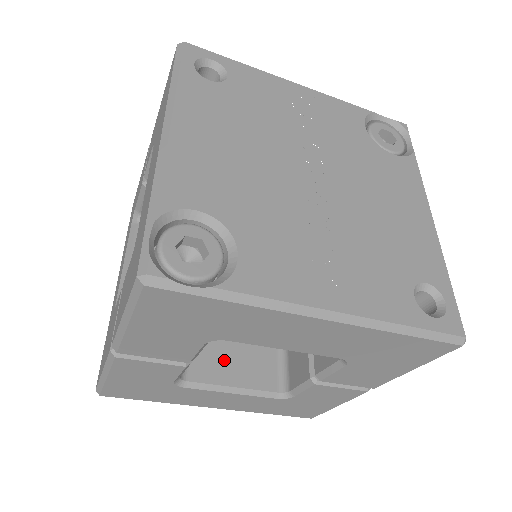
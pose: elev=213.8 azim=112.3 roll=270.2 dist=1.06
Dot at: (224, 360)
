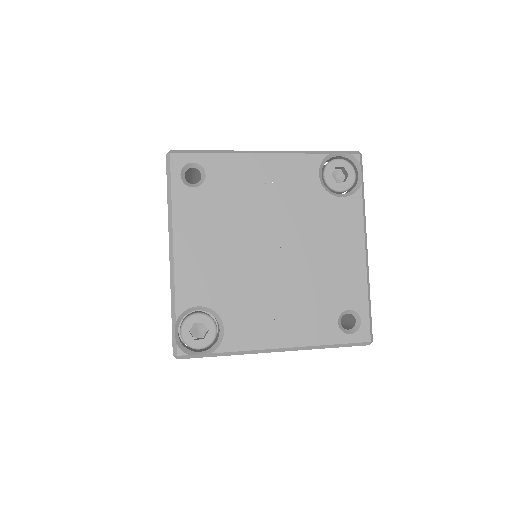
Dot at: occluded
